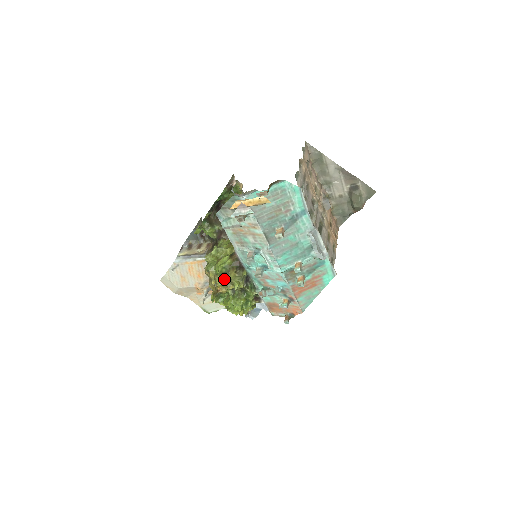
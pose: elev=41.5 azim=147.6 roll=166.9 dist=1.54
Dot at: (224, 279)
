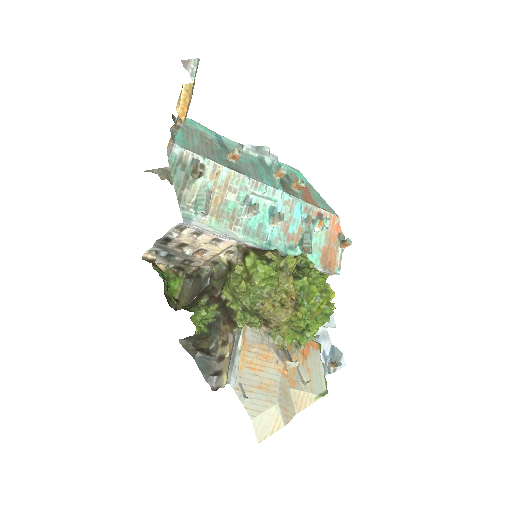
Dot at: occluded
